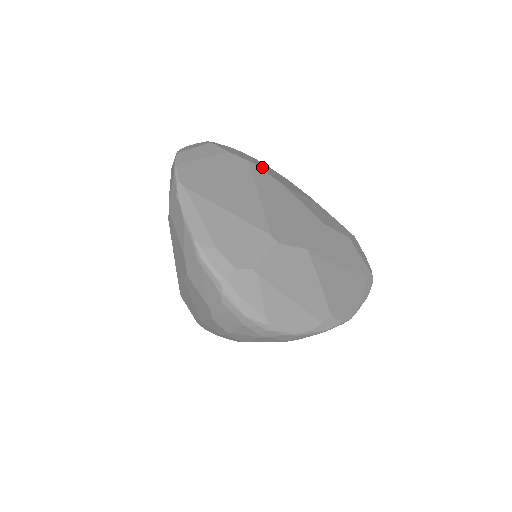
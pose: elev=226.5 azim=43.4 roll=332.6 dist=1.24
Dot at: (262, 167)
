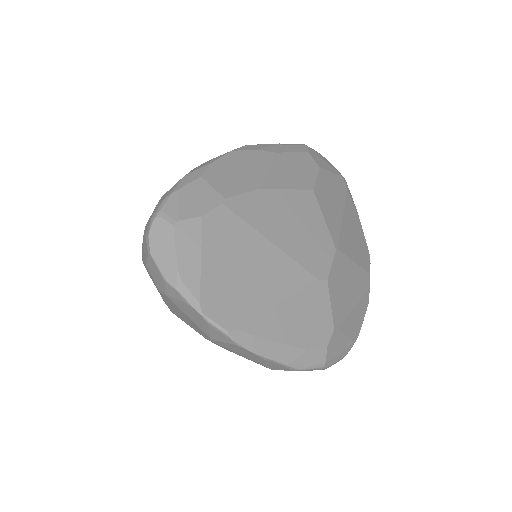
Dot at: (227, 187)
